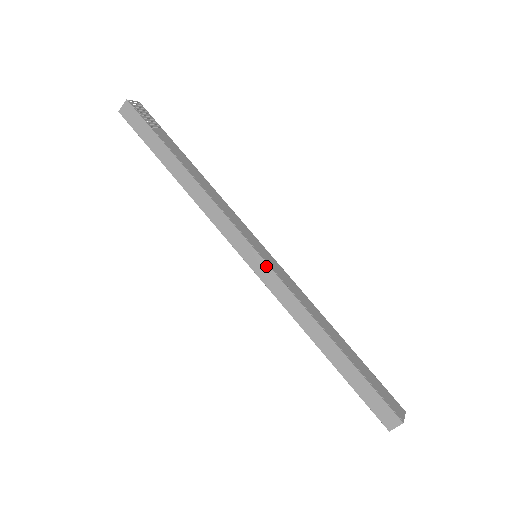
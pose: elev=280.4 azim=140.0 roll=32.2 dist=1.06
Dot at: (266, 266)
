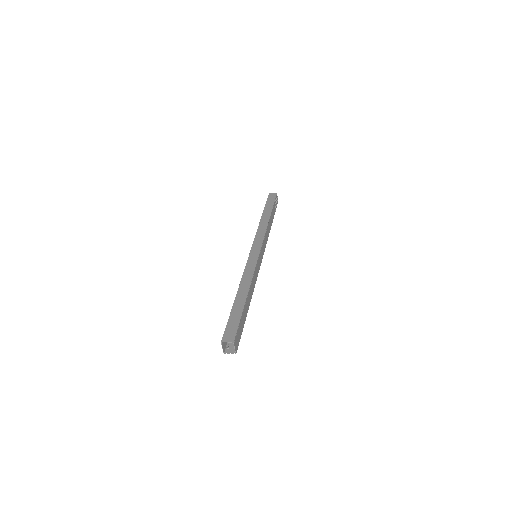
Dot at: (257, 256)
